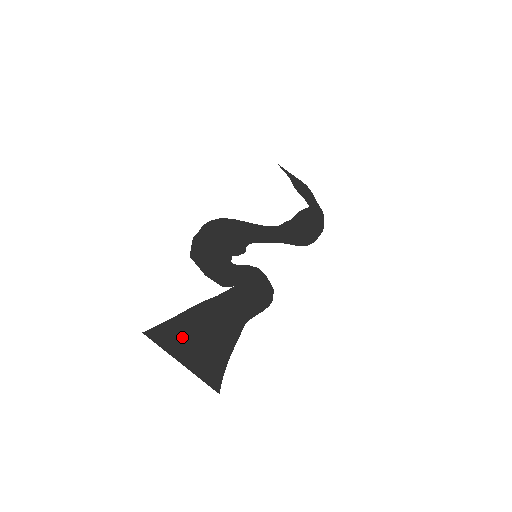
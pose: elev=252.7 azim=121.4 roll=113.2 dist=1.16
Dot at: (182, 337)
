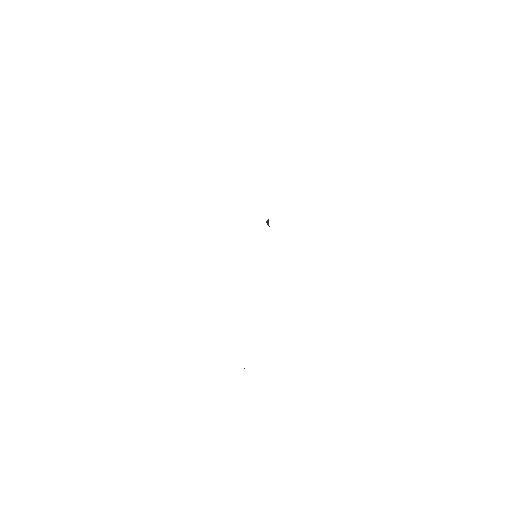
Dot at: occluded
